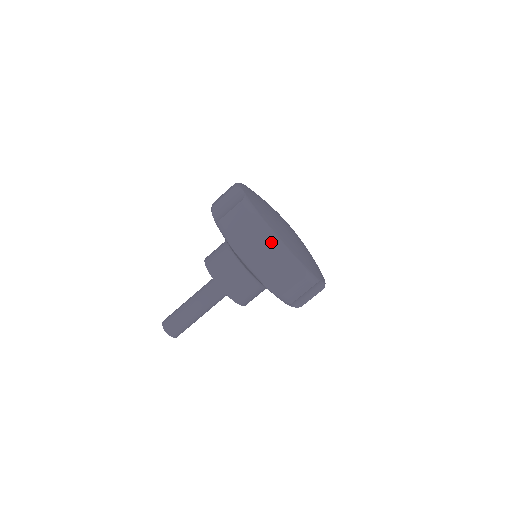
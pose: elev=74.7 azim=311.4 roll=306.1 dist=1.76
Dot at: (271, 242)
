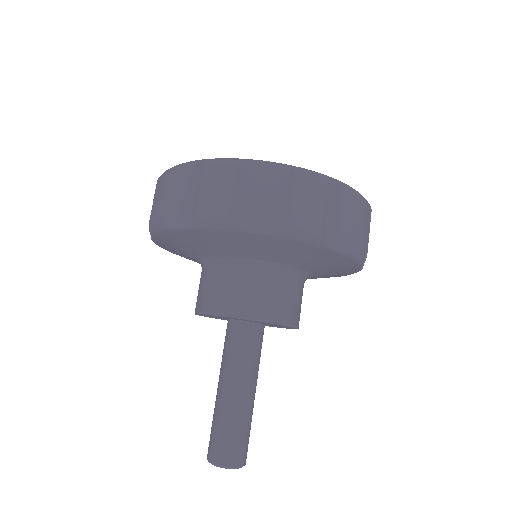
Dot at: (206, 168)
